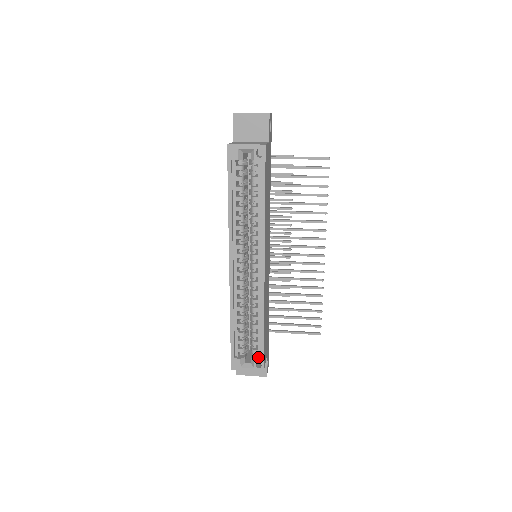
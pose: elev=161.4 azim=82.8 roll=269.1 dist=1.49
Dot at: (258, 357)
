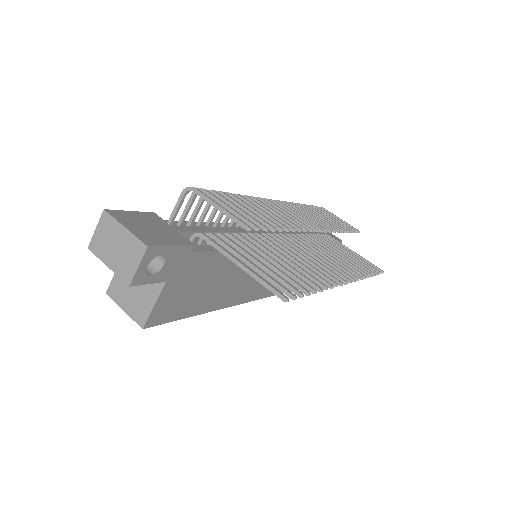
Dot at: occluded
